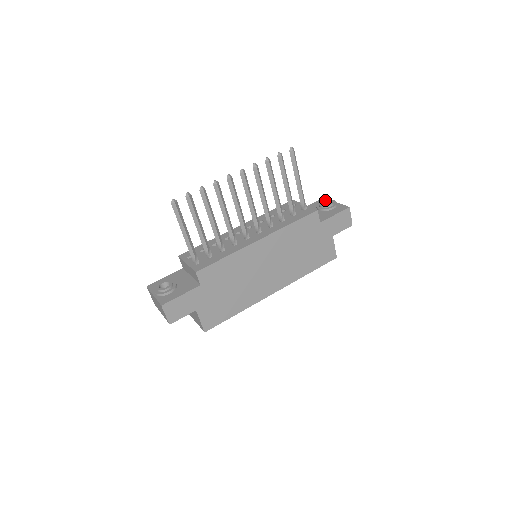
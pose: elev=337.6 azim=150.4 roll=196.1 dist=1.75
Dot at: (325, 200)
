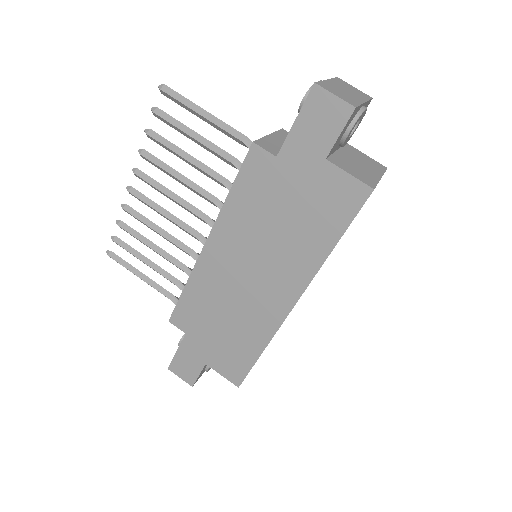
Dot at: occluded
